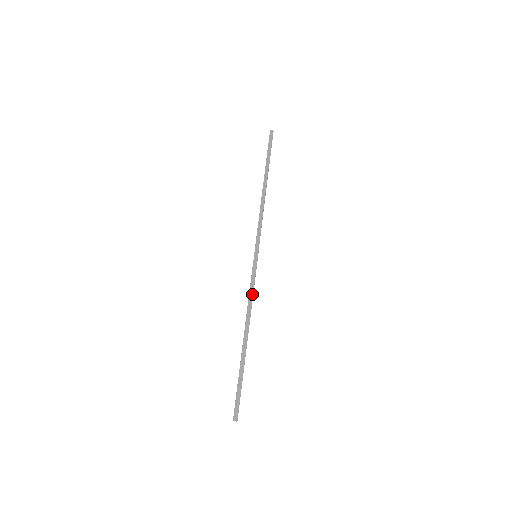
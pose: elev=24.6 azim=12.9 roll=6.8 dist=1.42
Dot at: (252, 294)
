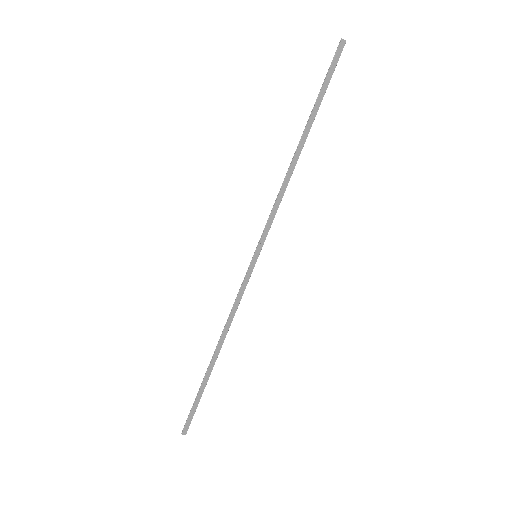
Dot at: occluded
